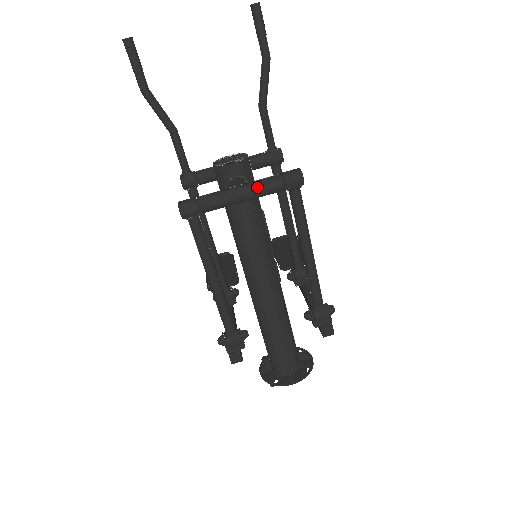
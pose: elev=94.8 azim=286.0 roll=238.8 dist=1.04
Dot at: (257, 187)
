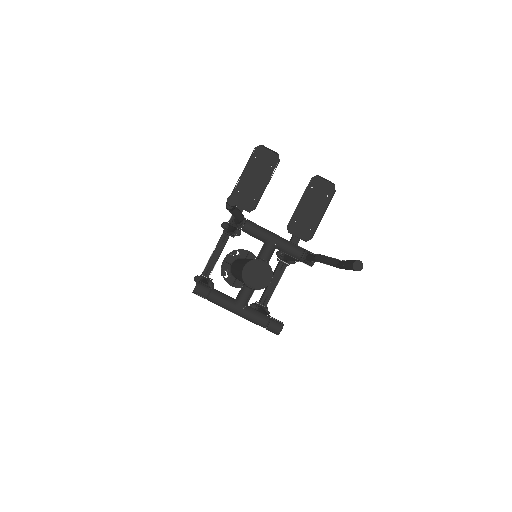
Dot at: (247, 319)
